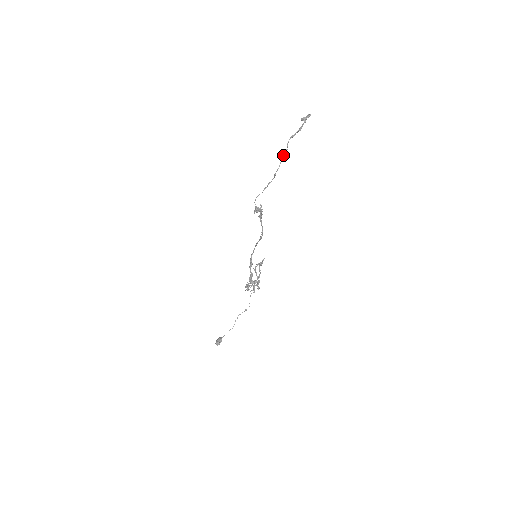
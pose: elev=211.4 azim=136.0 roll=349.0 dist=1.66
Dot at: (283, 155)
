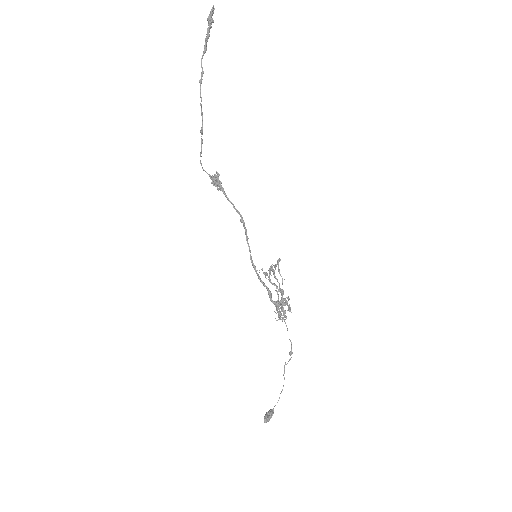
Dot at: (199, 81)
